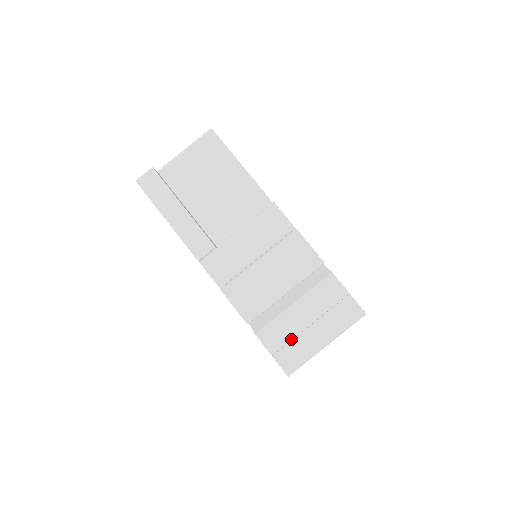
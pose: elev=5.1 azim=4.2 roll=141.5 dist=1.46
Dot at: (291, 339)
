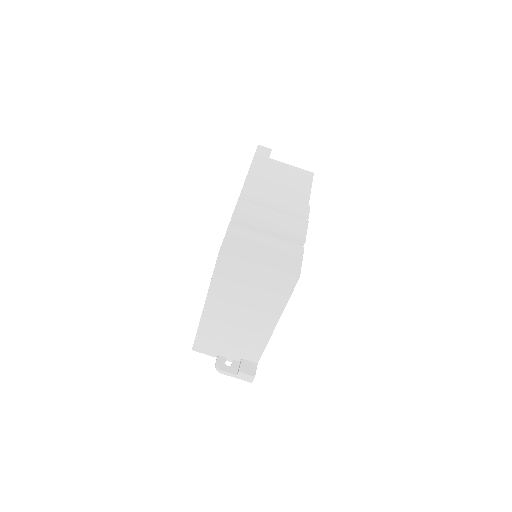
Dot at: (244, 244)
